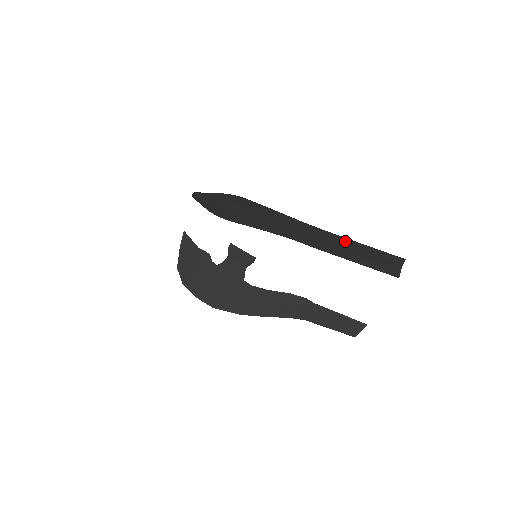
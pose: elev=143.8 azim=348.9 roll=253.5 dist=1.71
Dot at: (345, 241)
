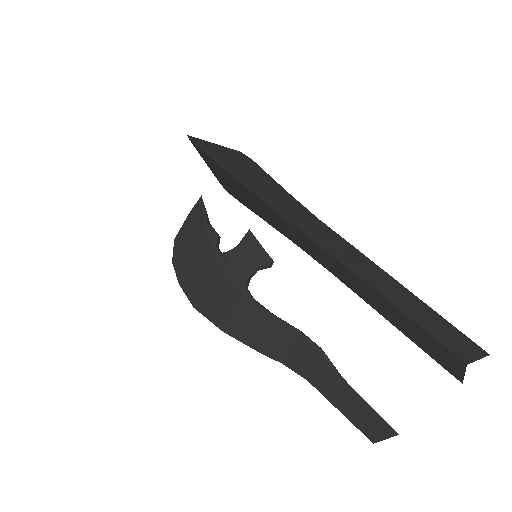
Dot at: (380, 279)
